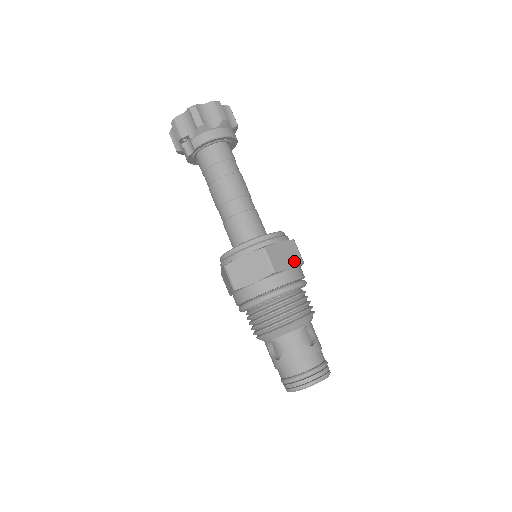
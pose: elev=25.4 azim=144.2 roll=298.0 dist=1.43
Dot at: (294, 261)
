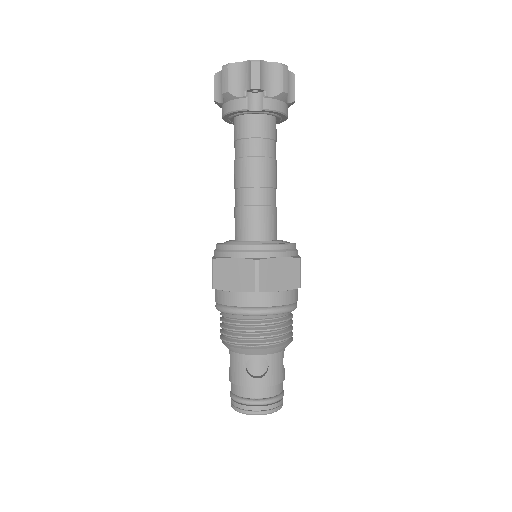
Dot at: occluded
